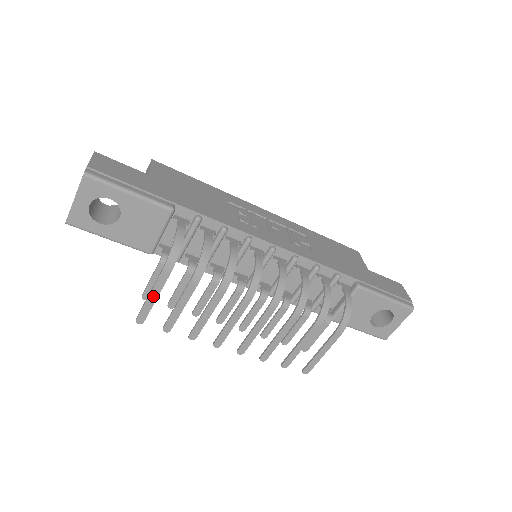
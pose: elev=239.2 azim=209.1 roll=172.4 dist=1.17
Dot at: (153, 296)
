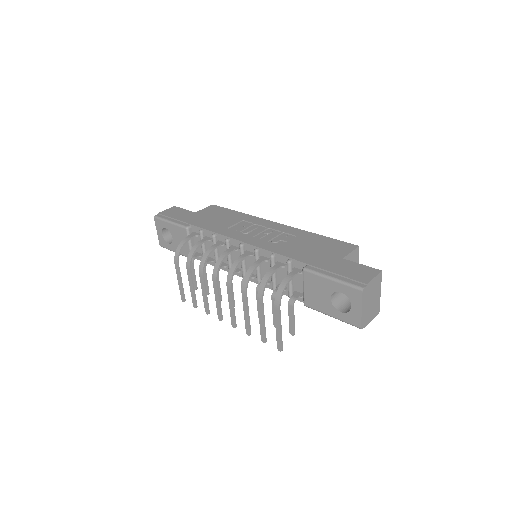
Dot at: (179, 281)
